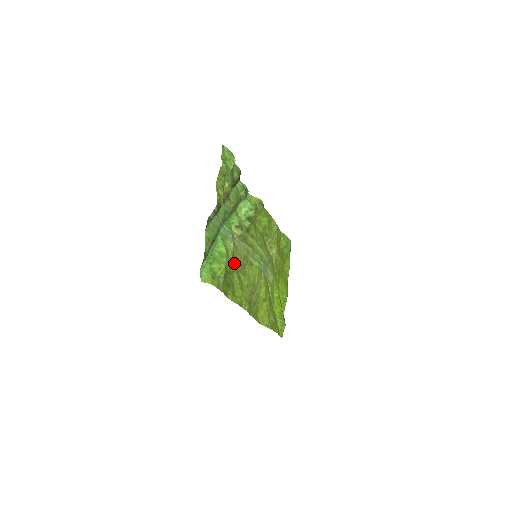
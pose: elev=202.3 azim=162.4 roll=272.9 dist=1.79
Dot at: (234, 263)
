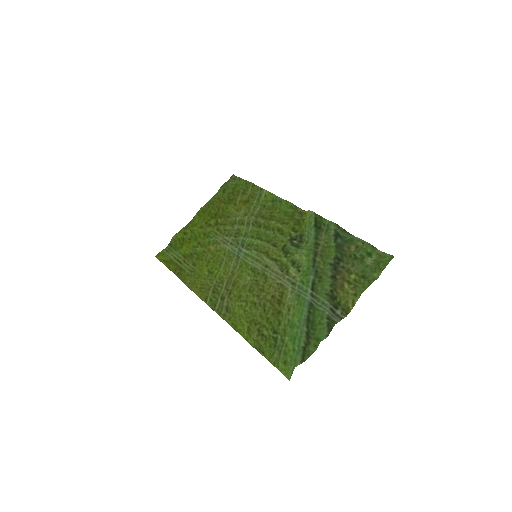
Dot at: (271, 302)
